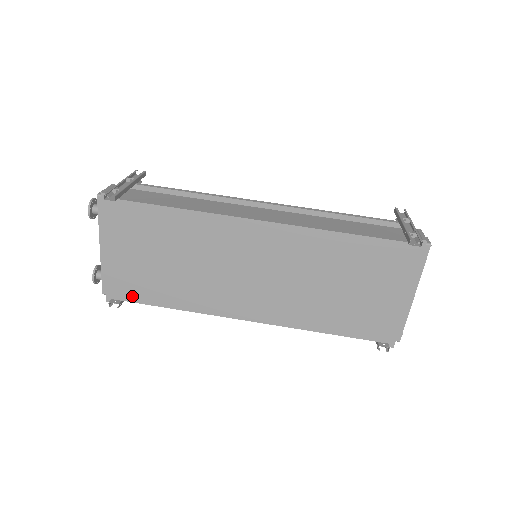
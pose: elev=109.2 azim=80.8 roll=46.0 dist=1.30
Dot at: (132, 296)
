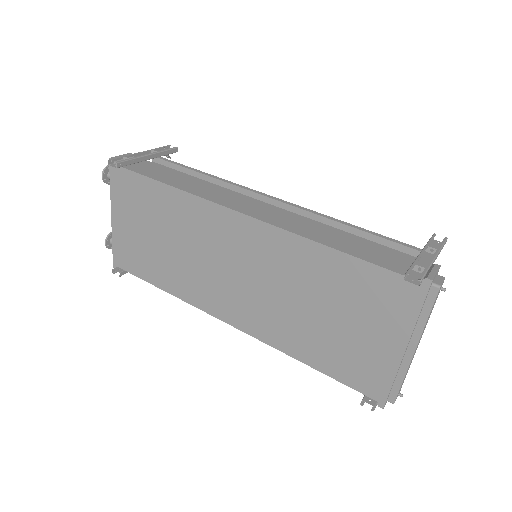
Dot at: (132, 268)
